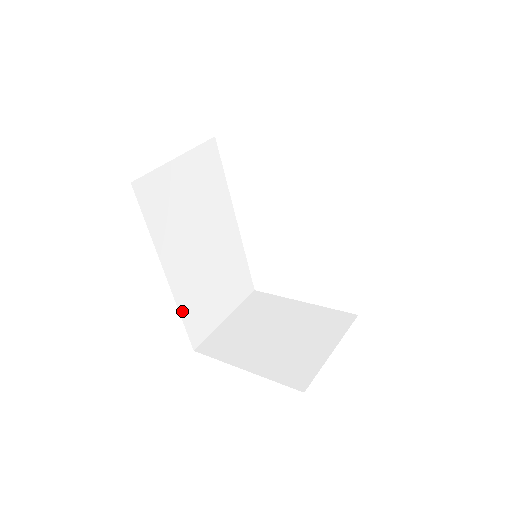
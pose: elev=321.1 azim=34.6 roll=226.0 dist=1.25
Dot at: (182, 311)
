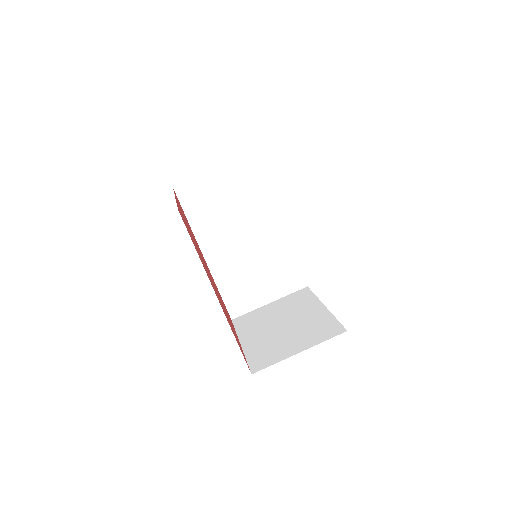
Dot at: (220, 287)
